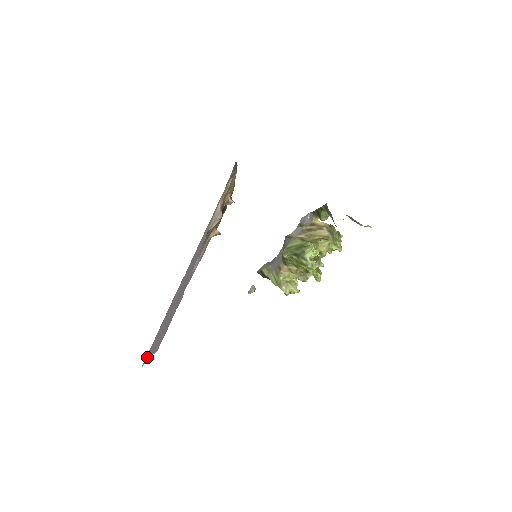
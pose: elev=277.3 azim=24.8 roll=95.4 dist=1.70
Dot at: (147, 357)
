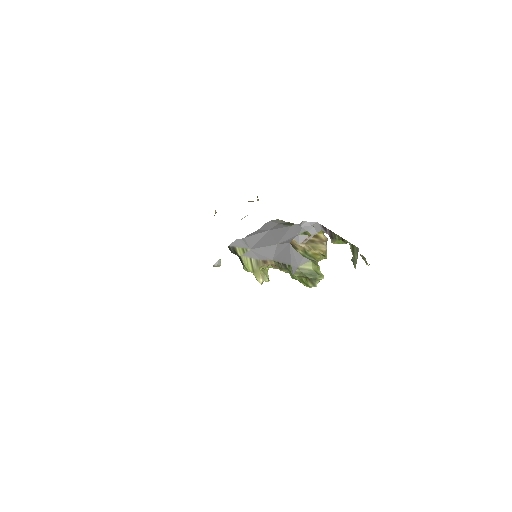
Dot at: occluded
